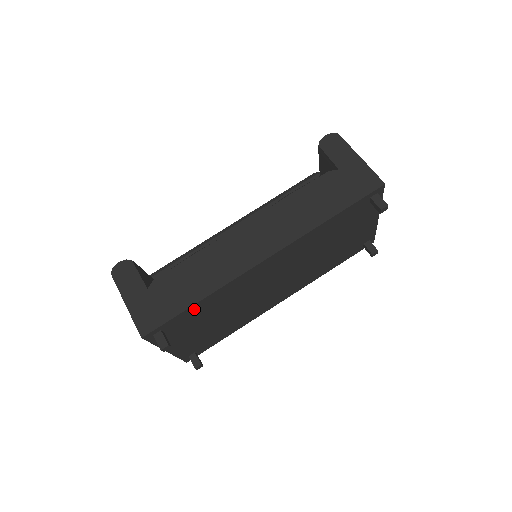
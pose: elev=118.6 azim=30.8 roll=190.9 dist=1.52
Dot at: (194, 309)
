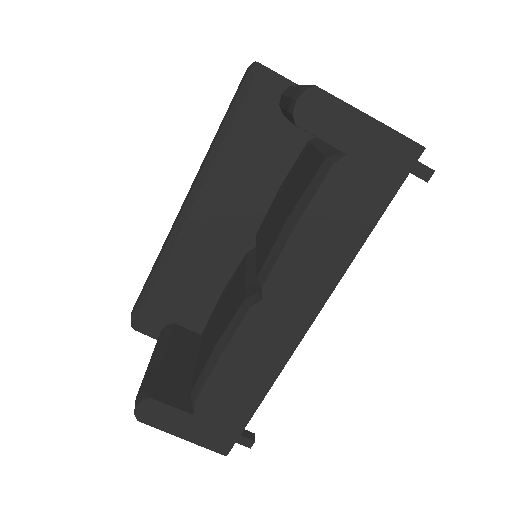
Dot at: occluded
